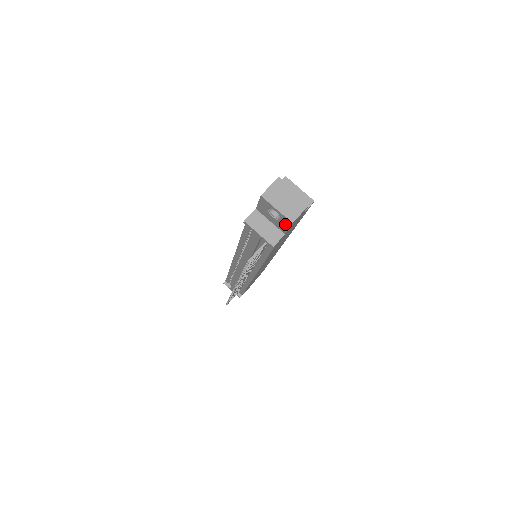
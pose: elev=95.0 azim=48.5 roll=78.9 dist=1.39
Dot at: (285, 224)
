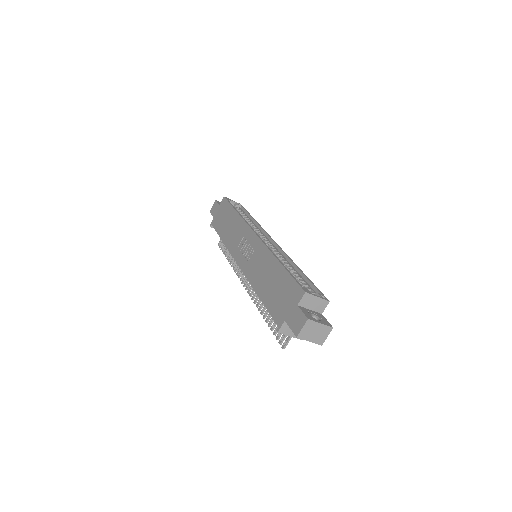
Dot at: occluded
